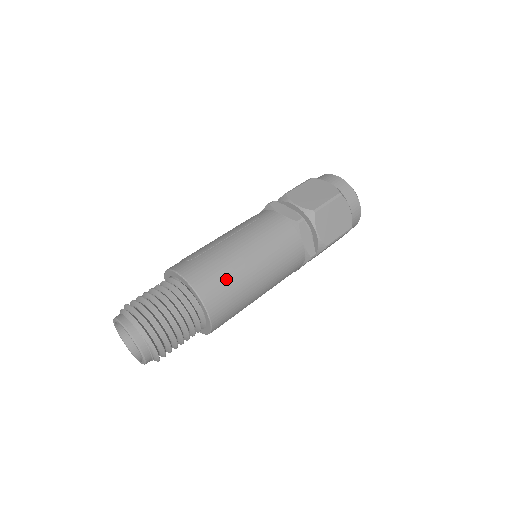
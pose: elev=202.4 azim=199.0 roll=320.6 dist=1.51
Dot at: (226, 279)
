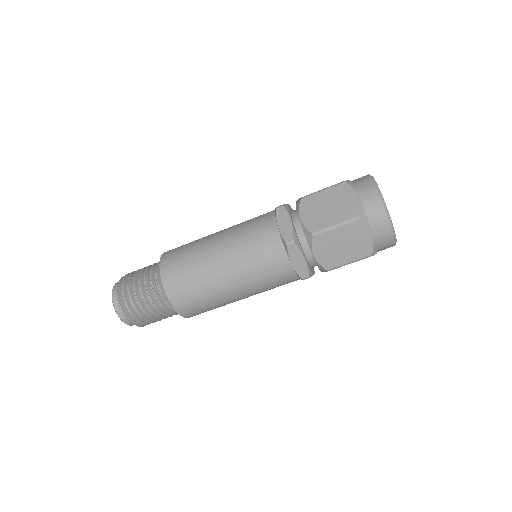
Dot at: (187, 251)
